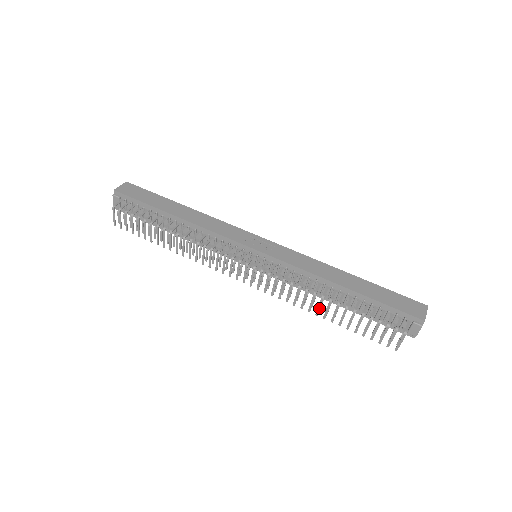
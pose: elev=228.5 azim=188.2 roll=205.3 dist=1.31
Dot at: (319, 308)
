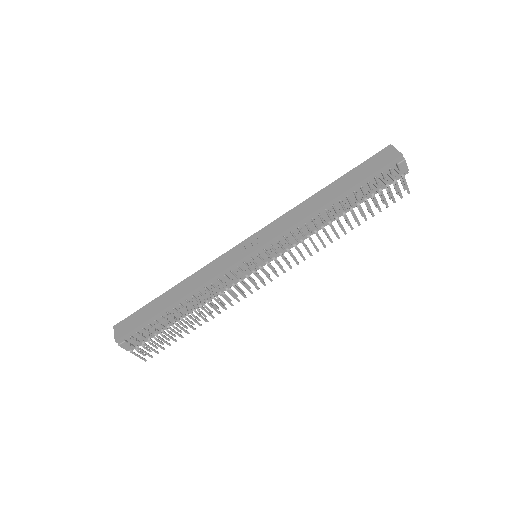
Dot at: (335, 232)
